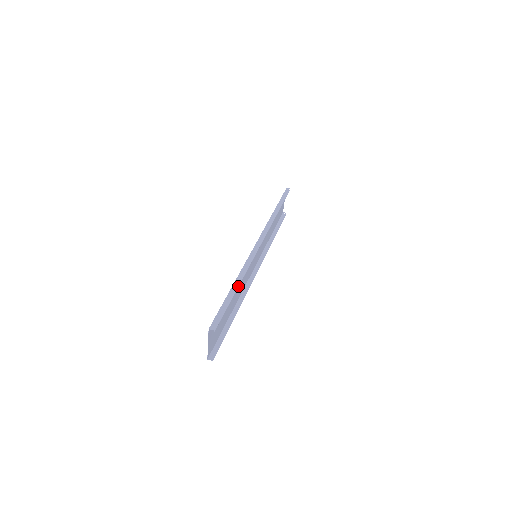
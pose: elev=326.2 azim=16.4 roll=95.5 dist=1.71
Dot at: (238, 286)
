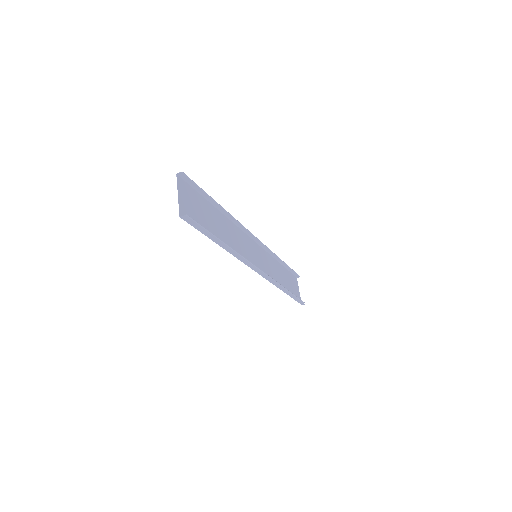
Dot at: (221, 206)
